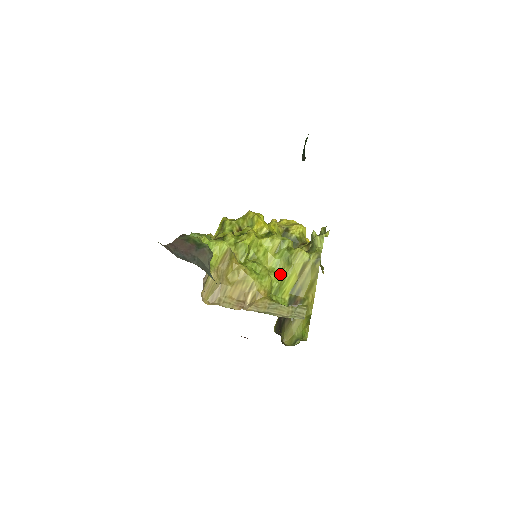
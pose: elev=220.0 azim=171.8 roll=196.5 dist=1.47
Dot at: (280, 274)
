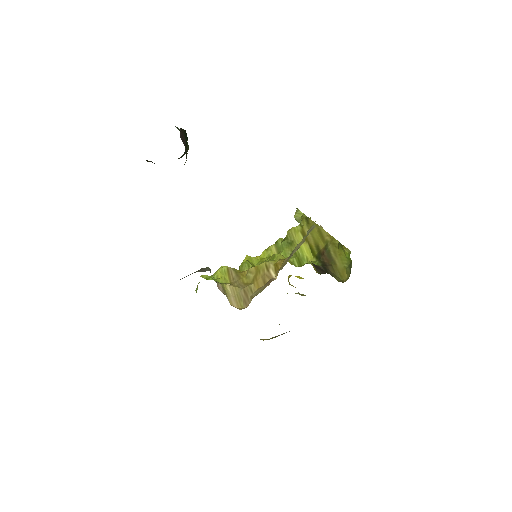
Dot at: occluded
